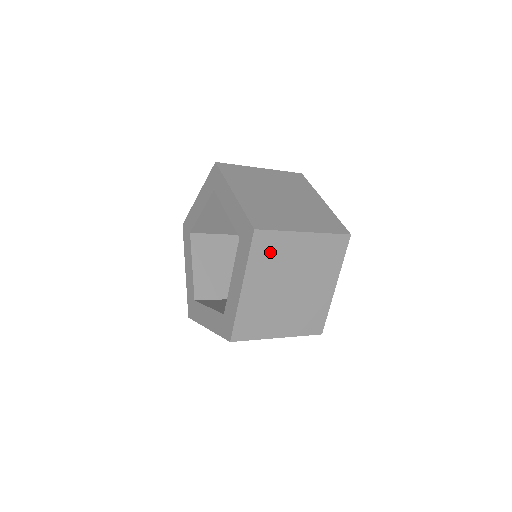
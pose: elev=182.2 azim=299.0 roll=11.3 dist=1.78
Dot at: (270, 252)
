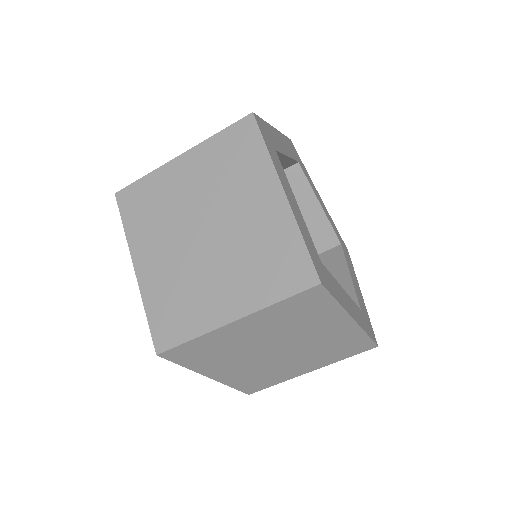
Dot at: occluded
